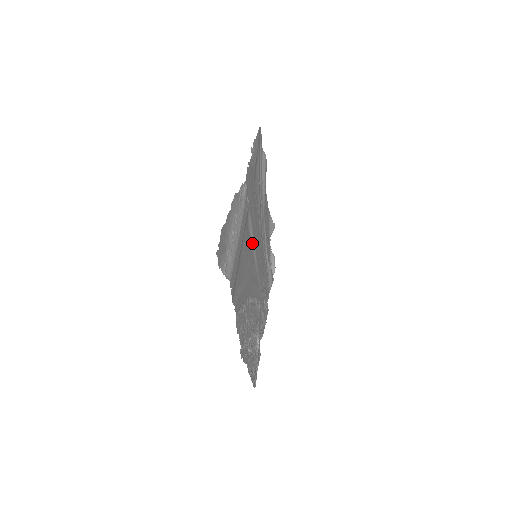
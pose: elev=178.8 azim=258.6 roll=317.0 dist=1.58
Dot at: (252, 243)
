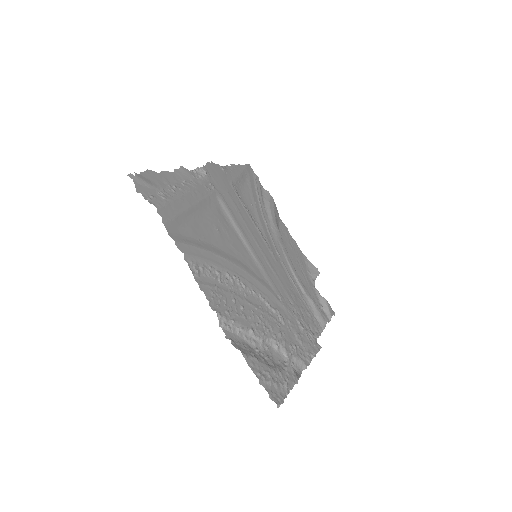
Dot at: (239, 235)
